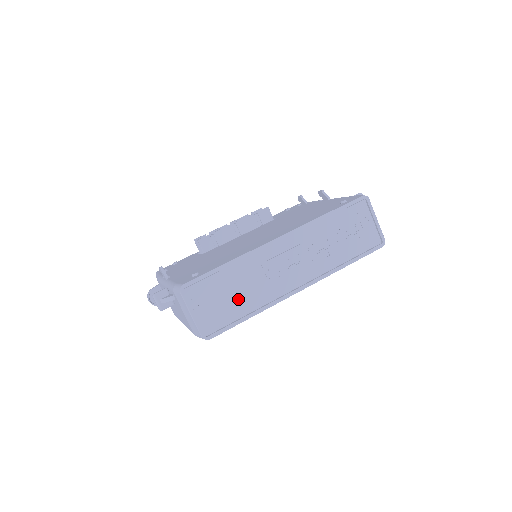
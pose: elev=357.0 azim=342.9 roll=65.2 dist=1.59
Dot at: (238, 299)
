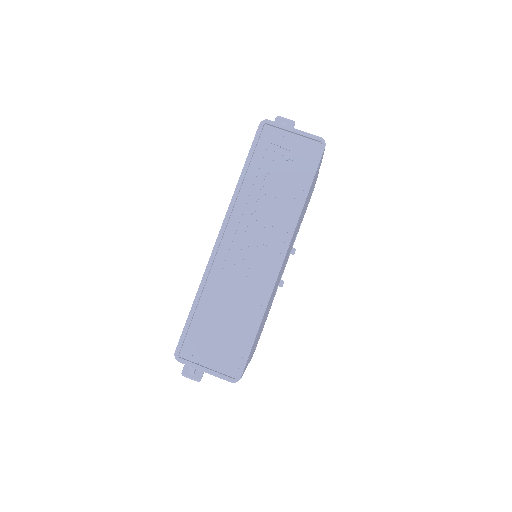
Dot at: (233, 322)
